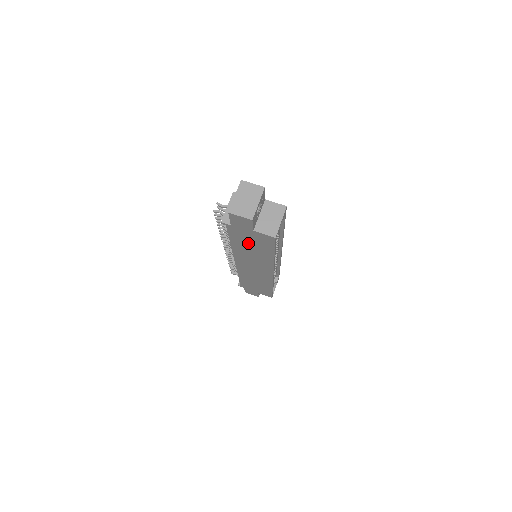
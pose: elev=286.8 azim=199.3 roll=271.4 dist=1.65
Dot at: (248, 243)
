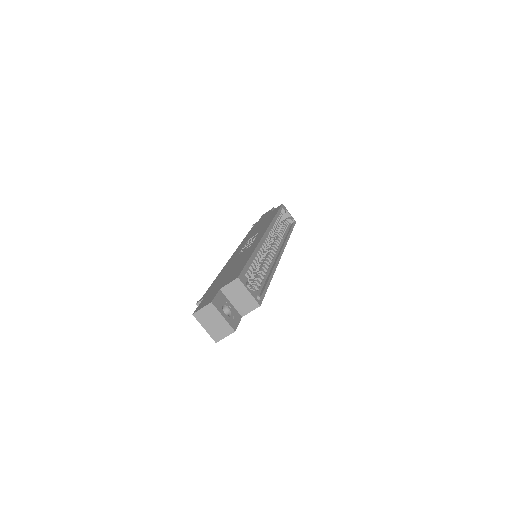
Dot at: occluded
